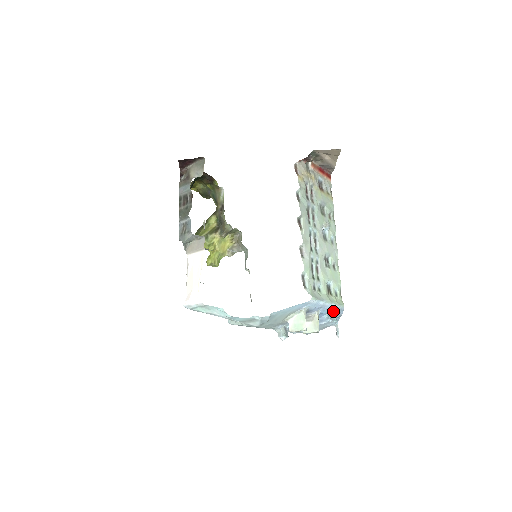
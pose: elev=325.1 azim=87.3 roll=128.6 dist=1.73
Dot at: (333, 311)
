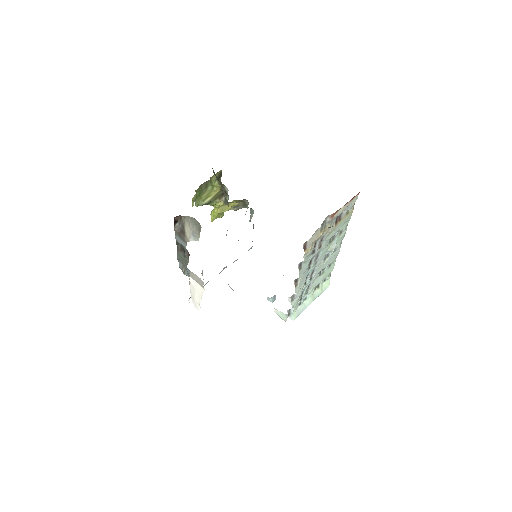
Dot at: occluded
